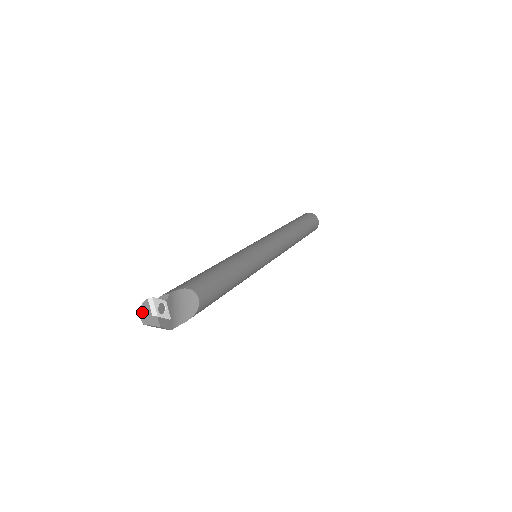
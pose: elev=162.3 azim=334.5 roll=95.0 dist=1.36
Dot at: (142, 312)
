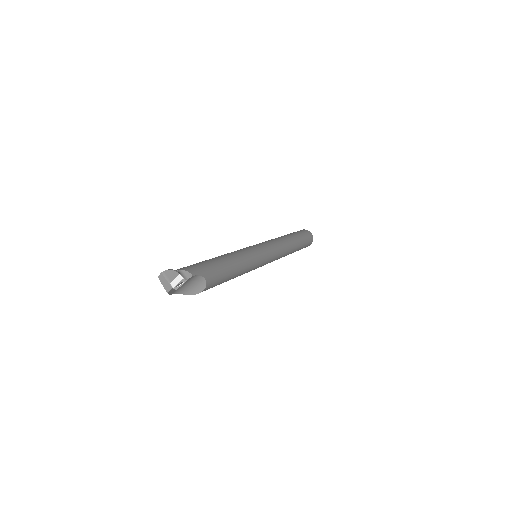
Dot at: (166, 272)
